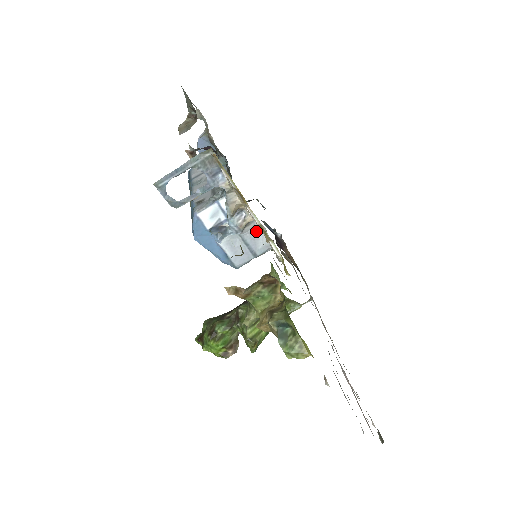
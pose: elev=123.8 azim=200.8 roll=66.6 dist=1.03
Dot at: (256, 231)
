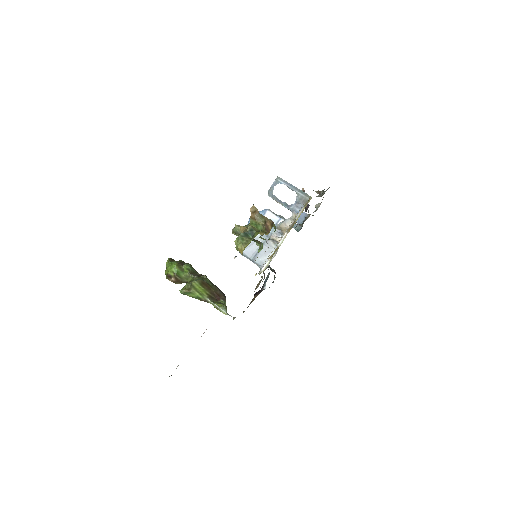
Dot at: (271, 251)
